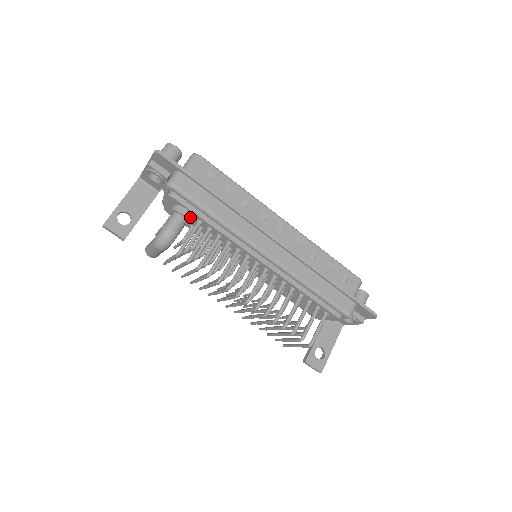
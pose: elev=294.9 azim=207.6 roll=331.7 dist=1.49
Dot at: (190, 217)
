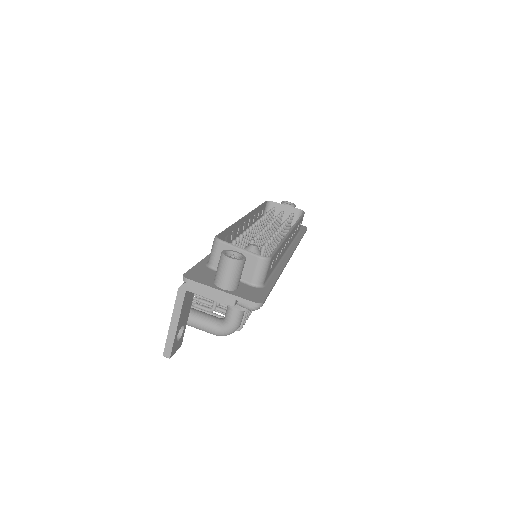
Dot at: occluded
